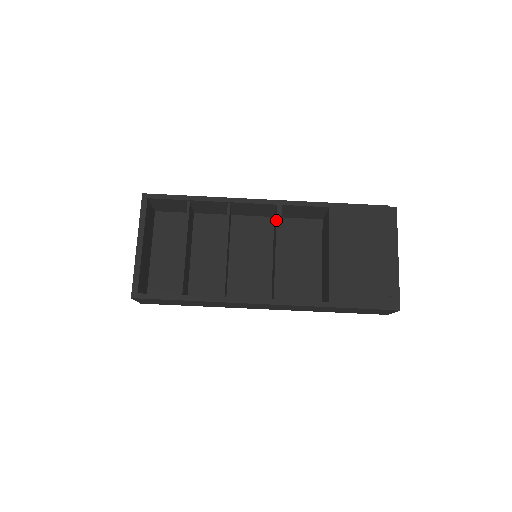
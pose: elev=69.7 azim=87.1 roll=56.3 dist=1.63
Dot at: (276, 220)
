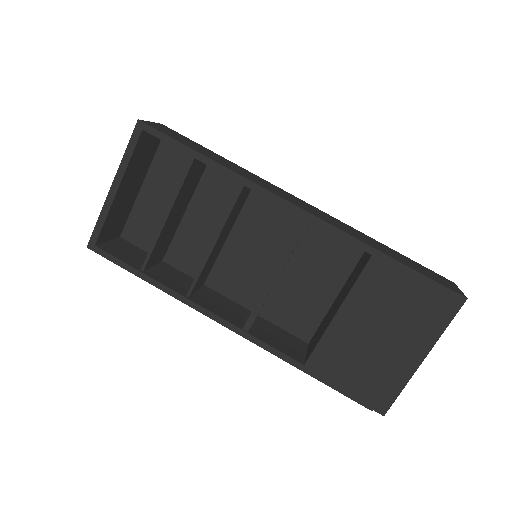
Dot at: occluded
